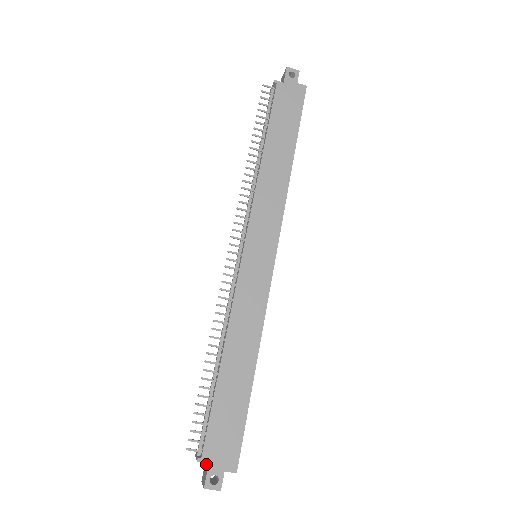
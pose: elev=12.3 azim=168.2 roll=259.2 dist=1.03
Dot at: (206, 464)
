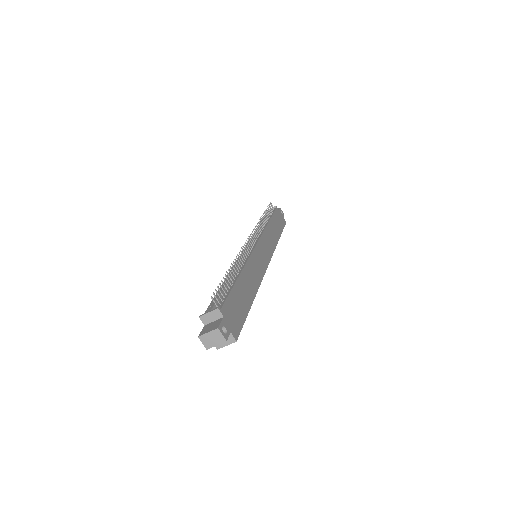
Dot at: (212, 323)
